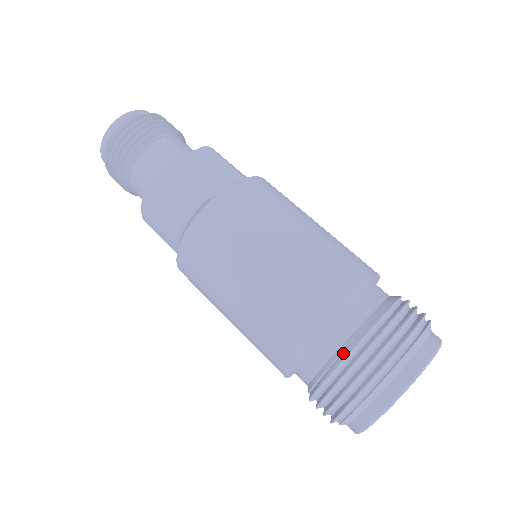
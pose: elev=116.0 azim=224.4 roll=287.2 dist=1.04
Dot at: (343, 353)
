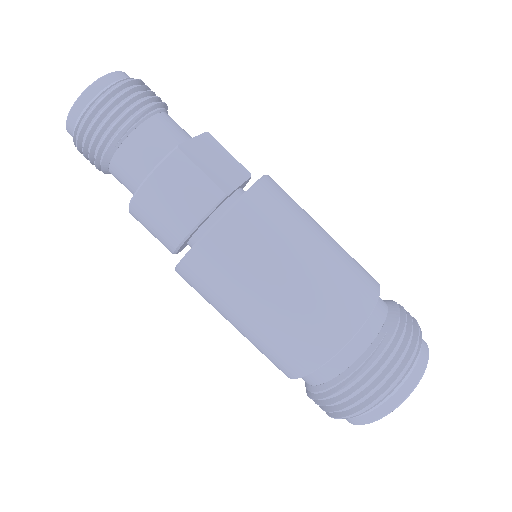
Dot at: (374, 352)
